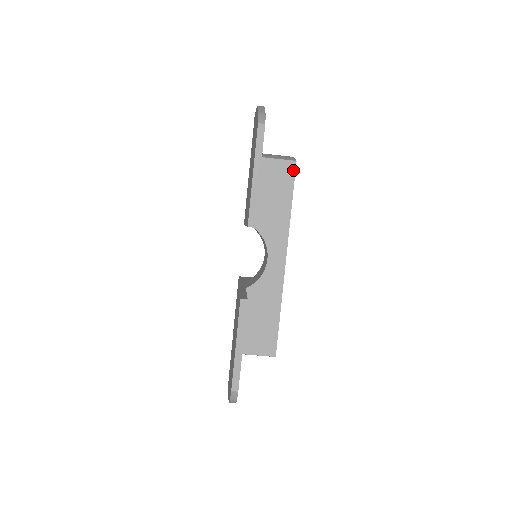
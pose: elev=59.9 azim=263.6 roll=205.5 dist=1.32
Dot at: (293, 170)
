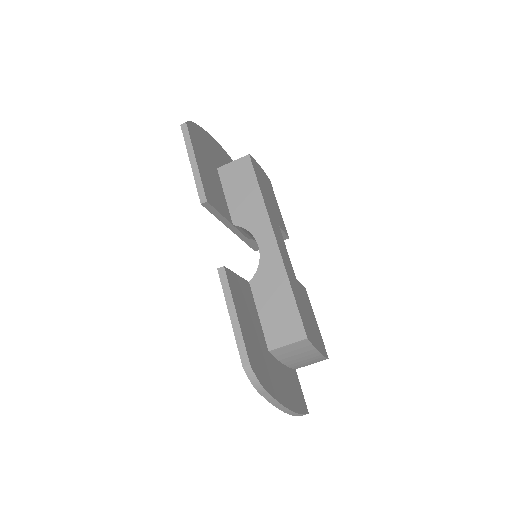
Dot at: (249, 162)
